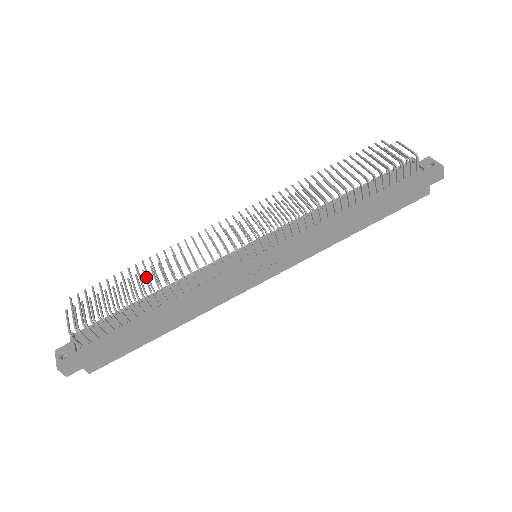
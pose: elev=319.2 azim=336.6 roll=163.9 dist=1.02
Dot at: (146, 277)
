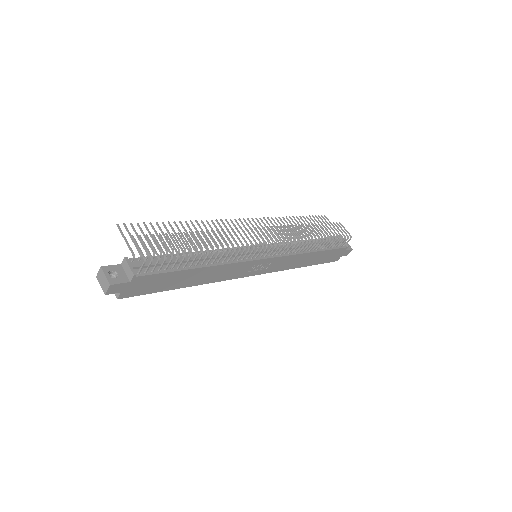
Dot at: occluded
